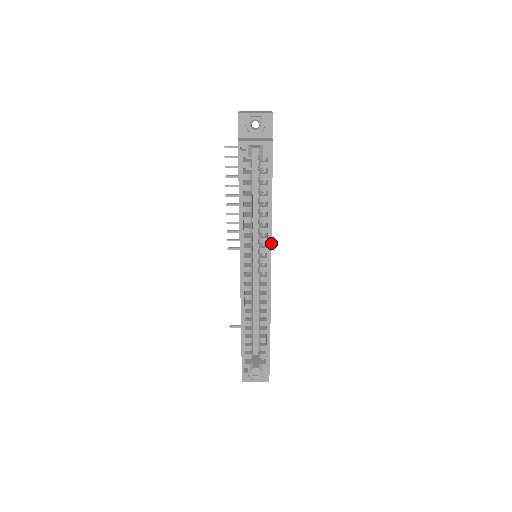
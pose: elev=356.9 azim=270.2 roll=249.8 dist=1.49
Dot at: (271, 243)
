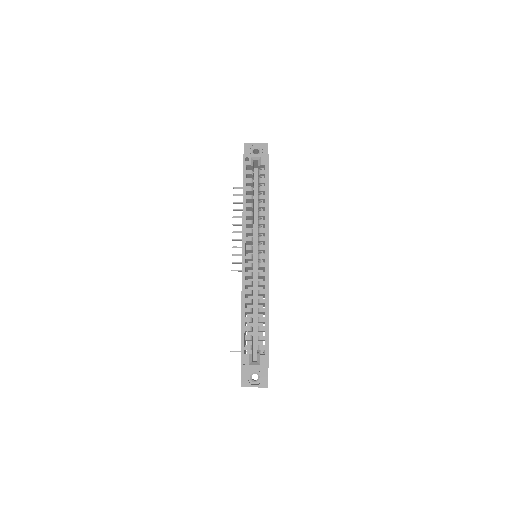
Dot at: (268, 231)
